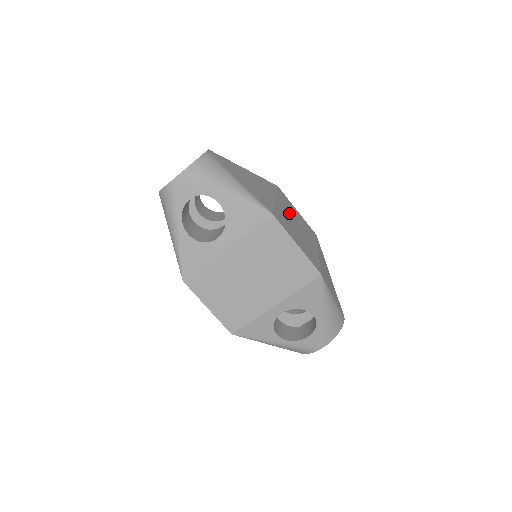
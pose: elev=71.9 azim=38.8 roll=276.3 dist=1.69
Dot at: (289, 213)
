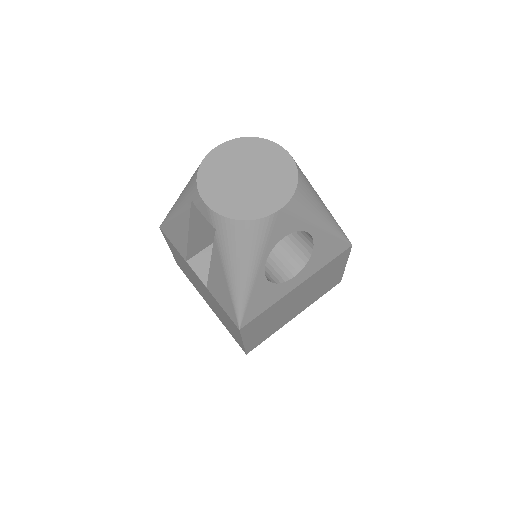
Dot at: occluded
